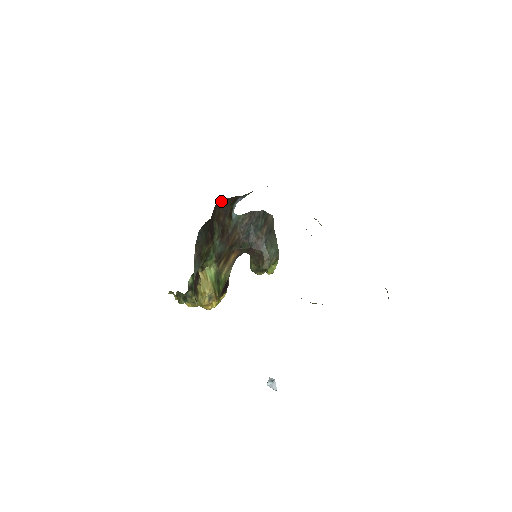
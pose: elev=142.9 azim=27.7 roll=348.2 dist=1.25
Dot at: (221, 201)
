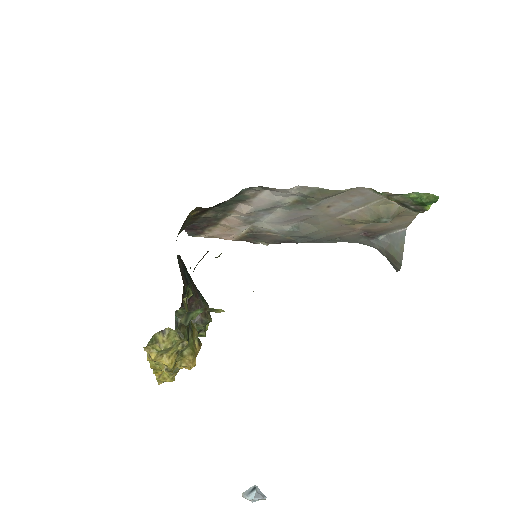
Dot at: occluded
